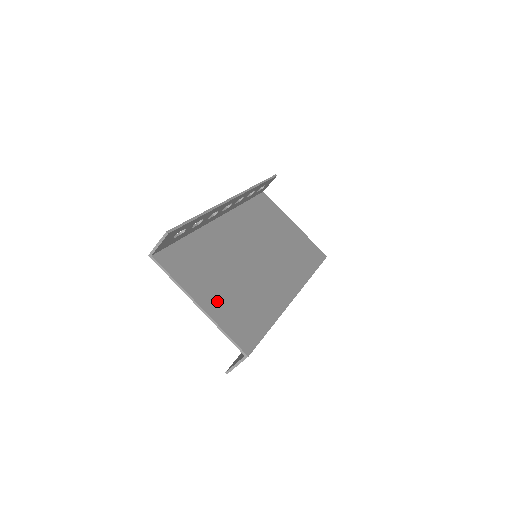
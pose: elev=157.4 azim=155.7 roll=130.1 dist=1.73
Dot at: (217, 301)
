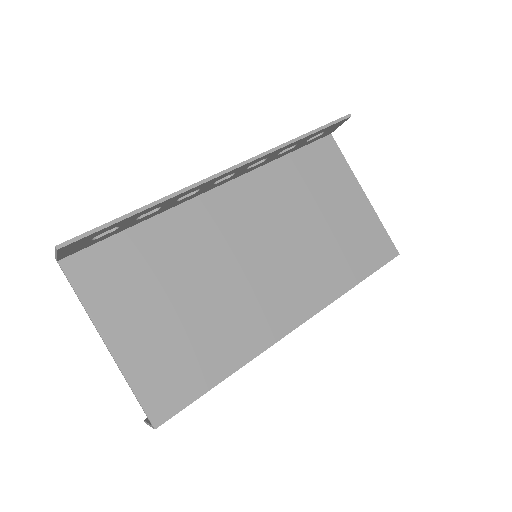
Dot at: (142, 337)
